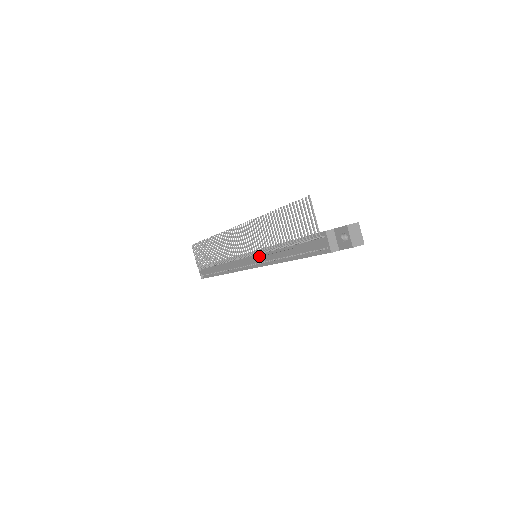
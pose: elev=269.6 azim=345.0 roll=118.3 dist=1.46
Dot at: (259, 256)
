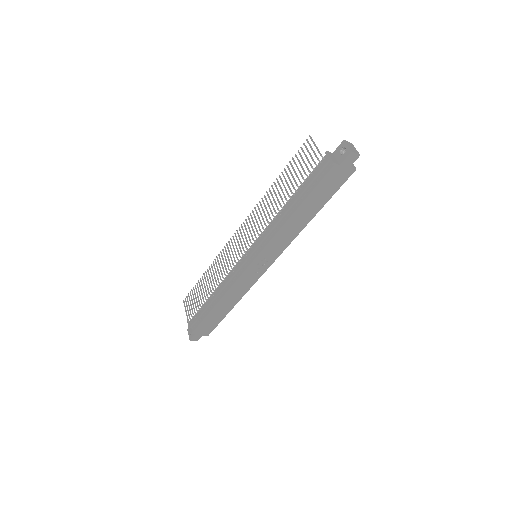
Dot at: (261, 239)
